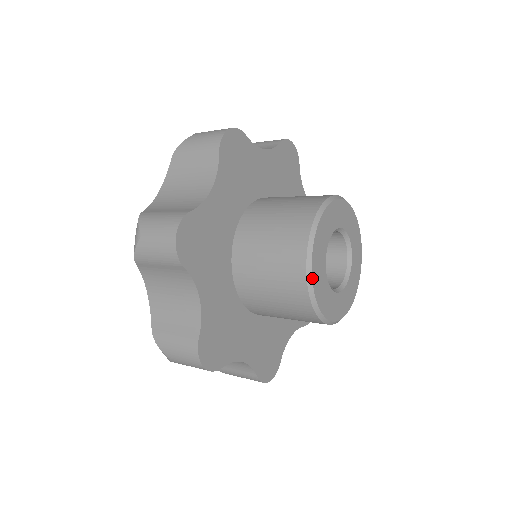
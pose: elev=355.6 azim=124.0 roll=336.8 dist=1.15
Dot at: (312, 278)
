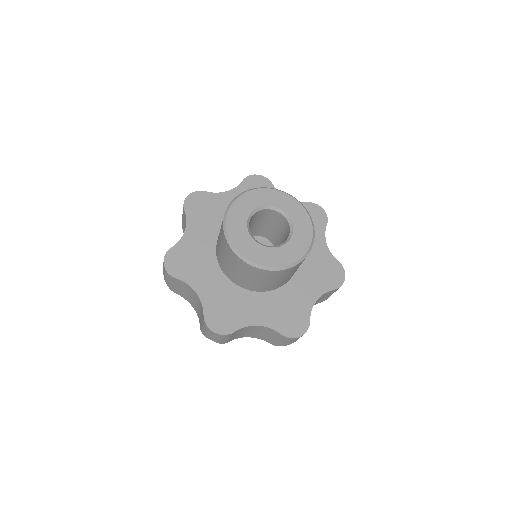
Dot at: (233, 246)
